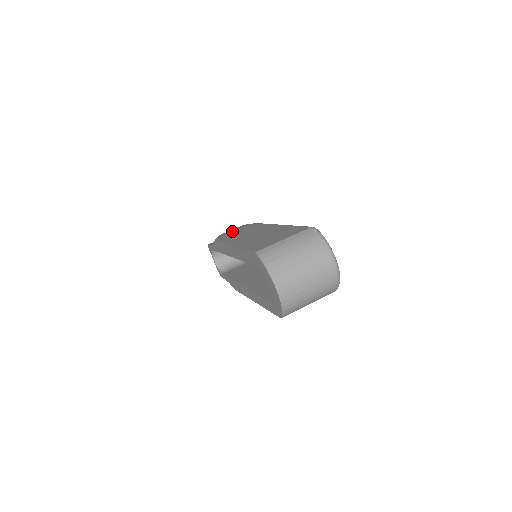
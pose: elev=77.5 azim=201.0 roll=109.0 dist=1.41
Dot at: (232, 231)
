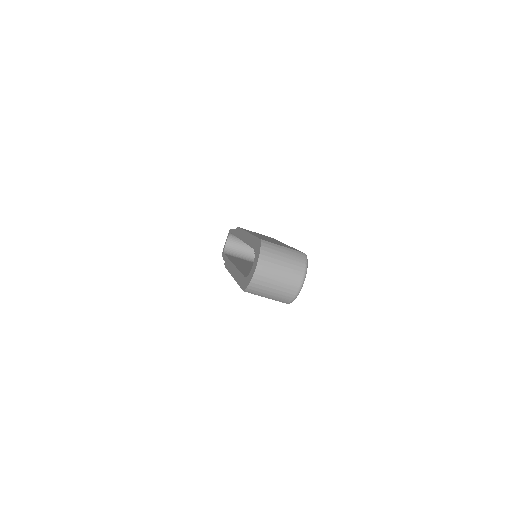
Dot at: occluded
